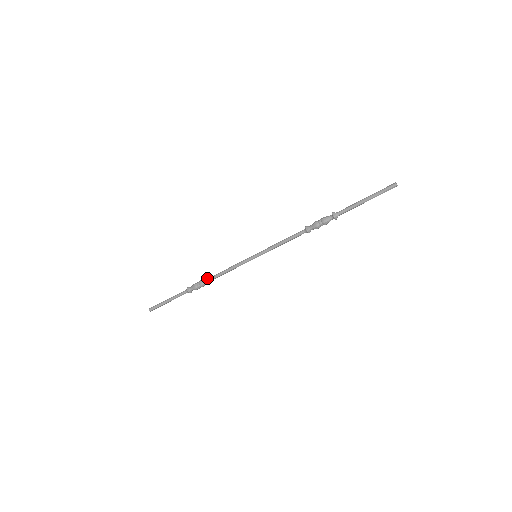
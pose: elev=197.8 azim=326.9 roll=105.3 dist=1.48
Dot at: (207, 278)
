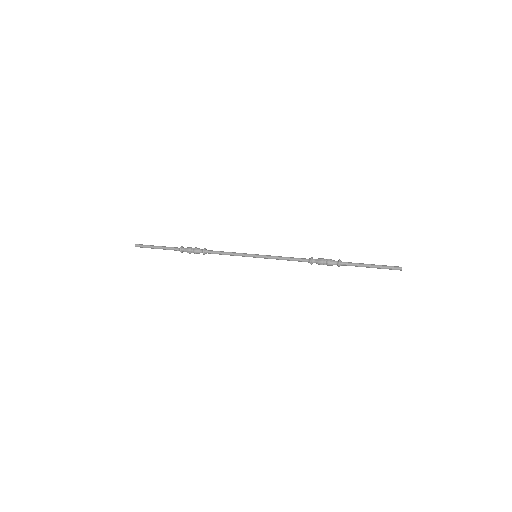
Dot at: (204, 249)
